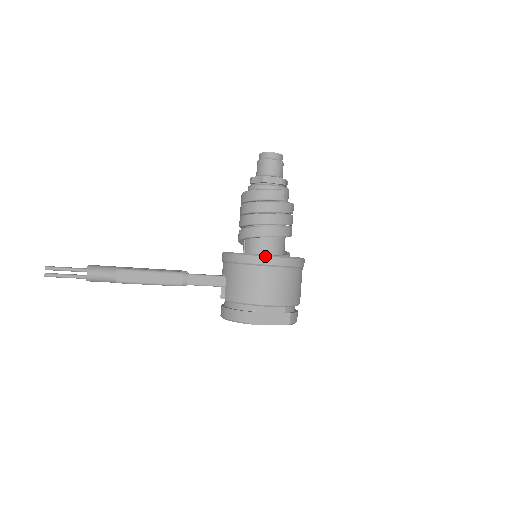
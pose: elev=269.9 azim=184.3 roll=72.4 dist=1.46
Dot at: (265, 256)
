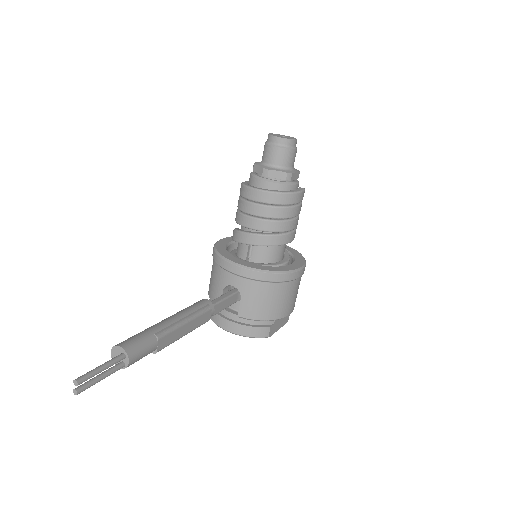
Dot at: (295, 272)
